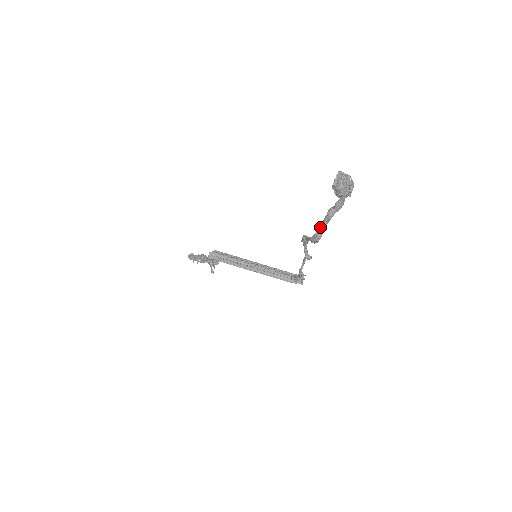
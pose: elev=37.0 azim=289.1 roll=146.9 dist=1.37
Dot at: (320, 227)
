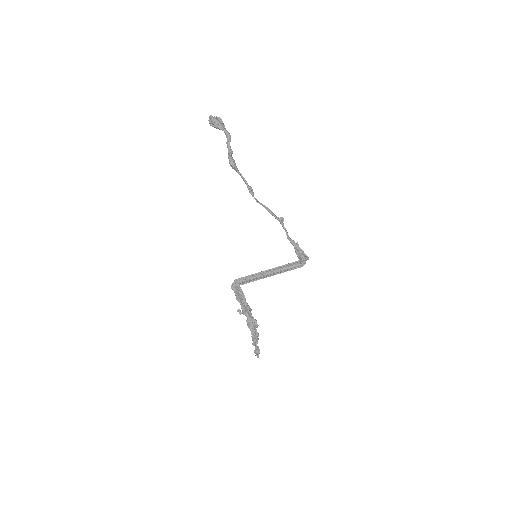
Dot at: (228, 154)
